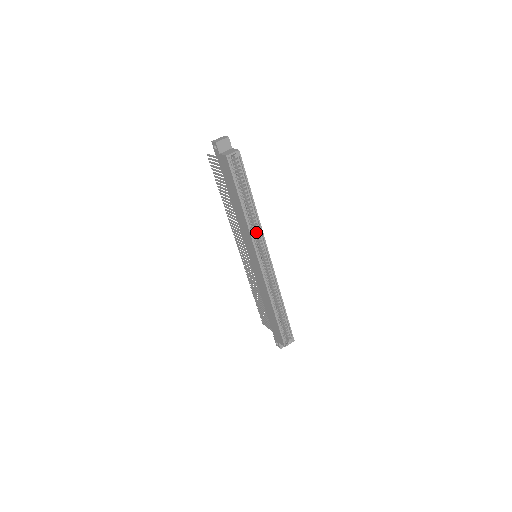
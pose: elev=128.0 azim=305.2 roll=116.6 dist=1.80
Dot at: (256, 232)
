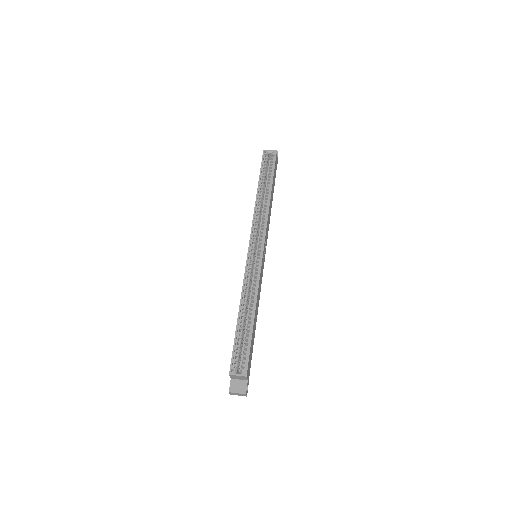
Dot at: (262, 221)
